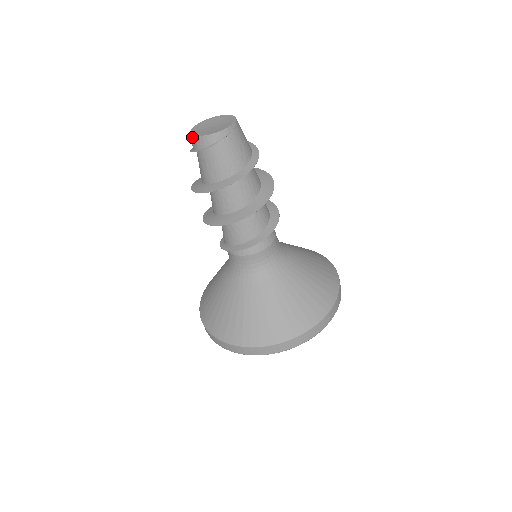
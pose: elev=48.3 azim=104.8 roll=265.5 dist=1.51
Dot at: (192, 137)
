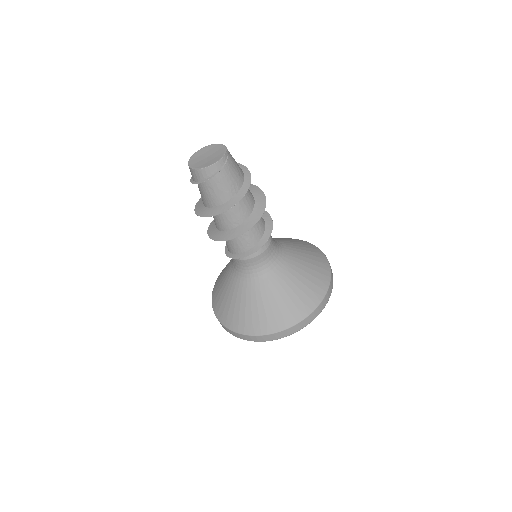
Dot at: (196, 171)
